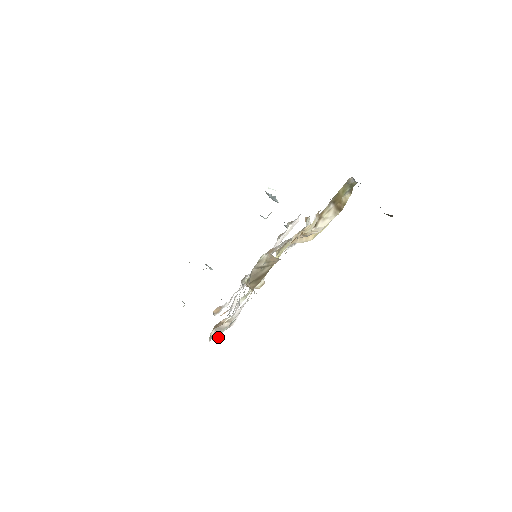
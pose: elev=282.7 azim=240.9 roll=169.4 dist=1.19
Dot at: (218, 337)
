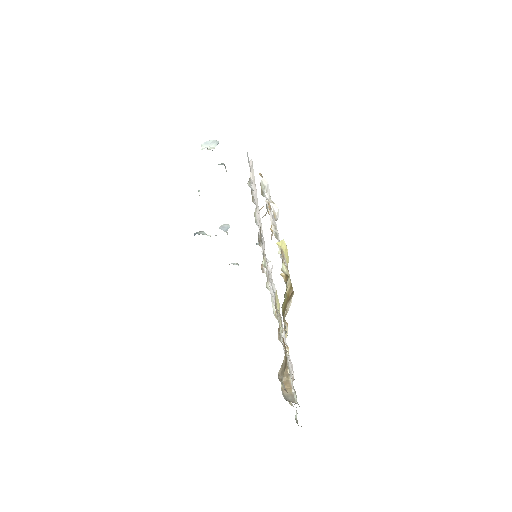
Dot at: (296, 414)
